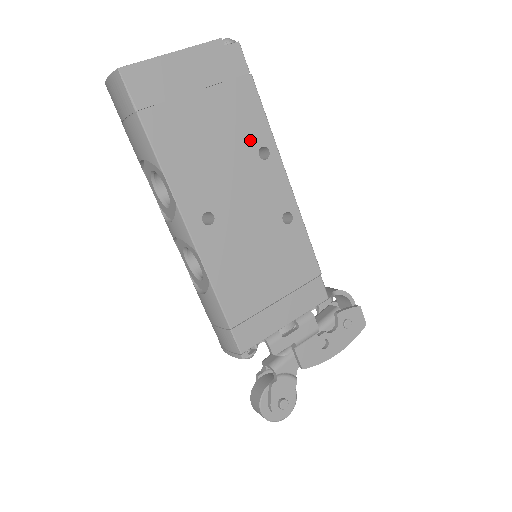
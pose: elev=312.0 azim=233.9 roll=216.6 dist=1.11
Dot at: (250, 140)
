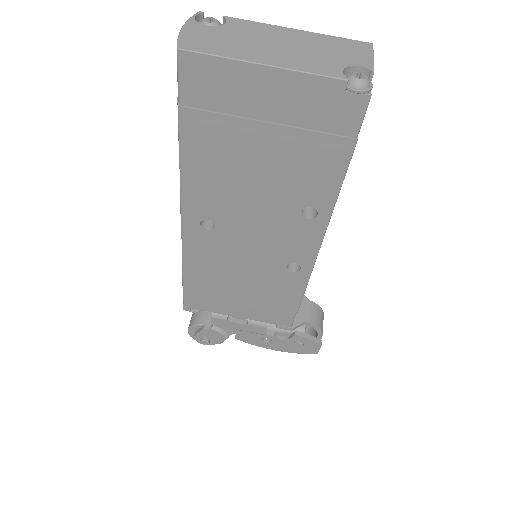
Dot at: (302, 195)
